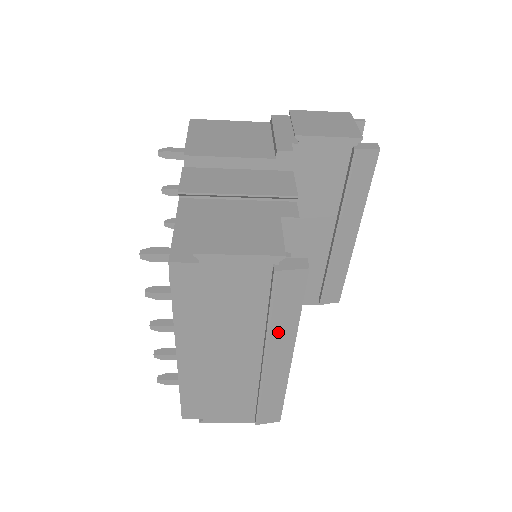
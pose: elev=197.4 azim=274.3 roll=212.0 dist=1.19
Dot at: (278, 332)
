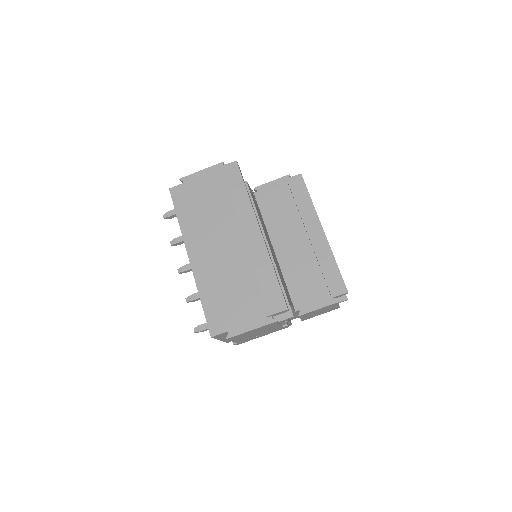
Dot at: (240, 209)
